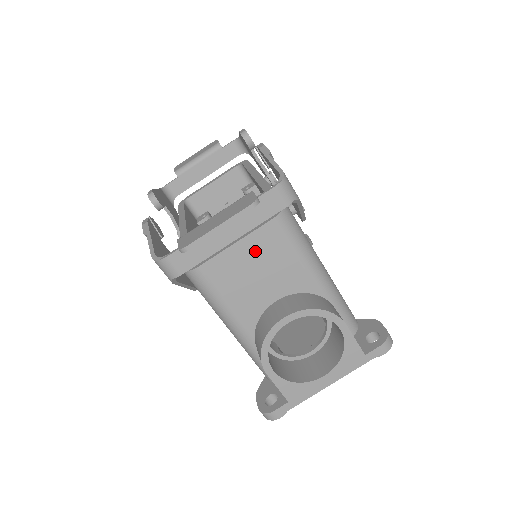
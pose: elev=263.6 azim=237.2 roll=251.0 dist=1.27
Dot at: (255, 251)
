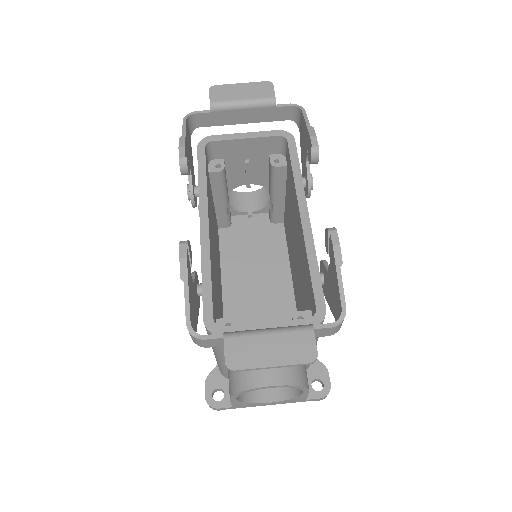
Dot at: occluded
